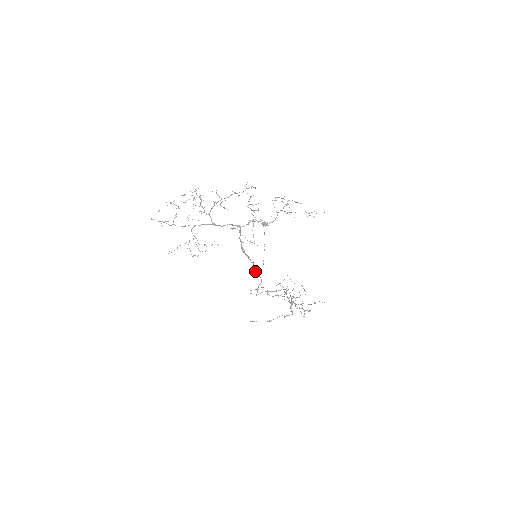
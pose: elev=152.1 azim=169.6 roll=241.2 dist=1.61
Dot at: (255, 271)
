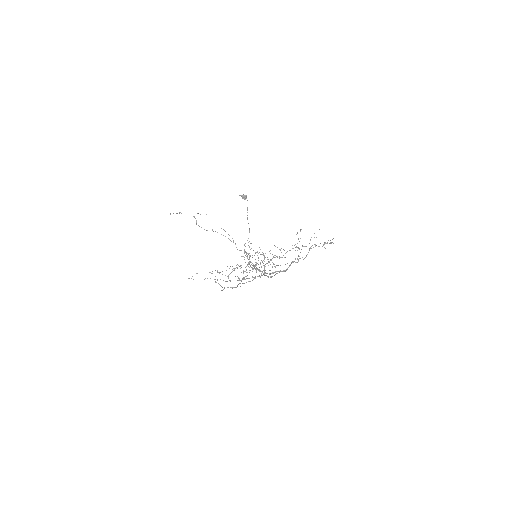
Dot at: (250, 266)
